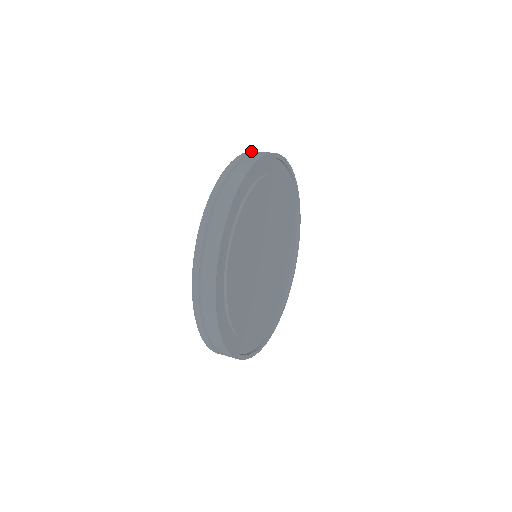
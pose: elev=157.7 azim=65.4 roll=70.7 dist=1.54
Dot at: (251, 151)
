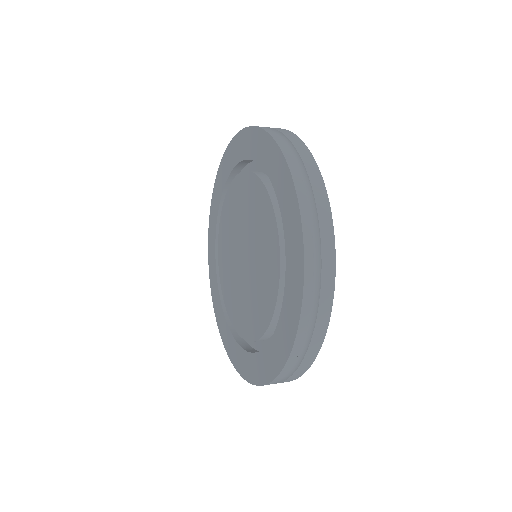
Dot at: (249, 127)
